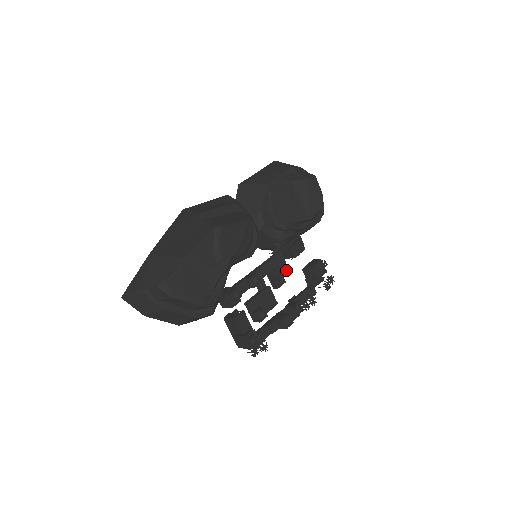
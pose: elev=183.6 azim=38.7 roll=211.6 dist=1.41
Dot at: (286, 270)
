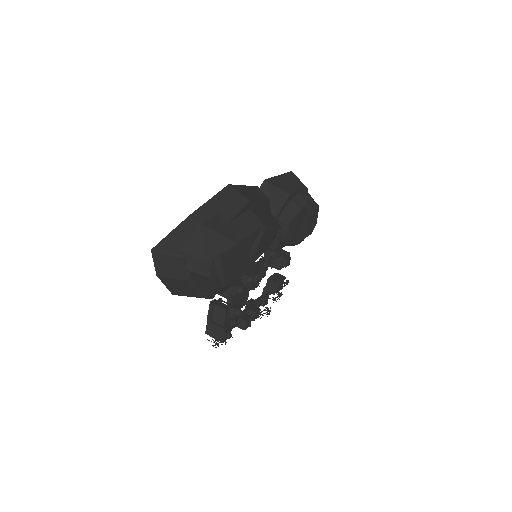
Dot at: (264, 276)
